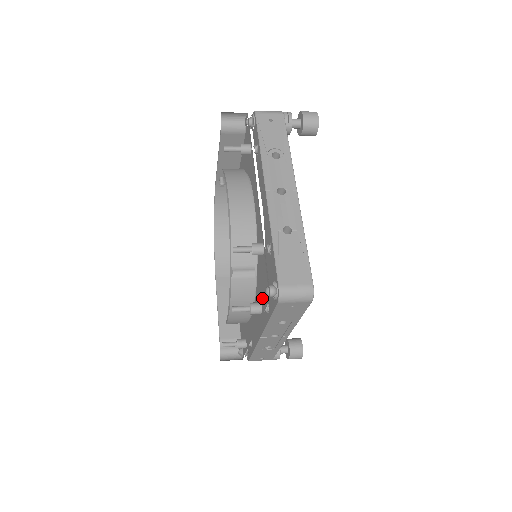
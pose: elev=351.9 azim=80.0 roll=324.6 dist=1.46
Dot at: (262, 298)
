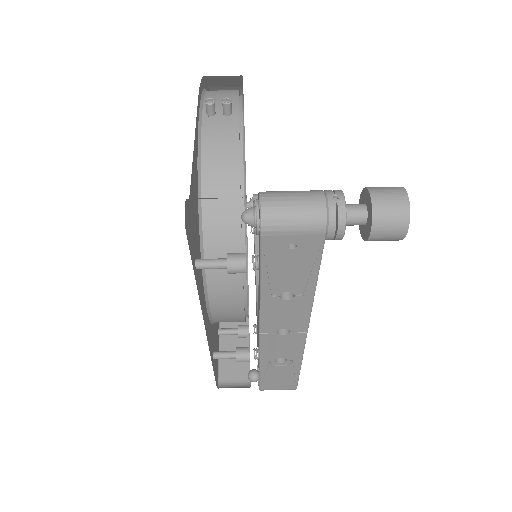
Dot at: occluded
